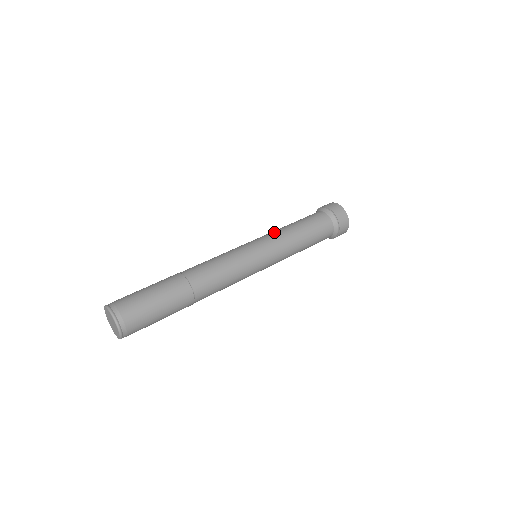
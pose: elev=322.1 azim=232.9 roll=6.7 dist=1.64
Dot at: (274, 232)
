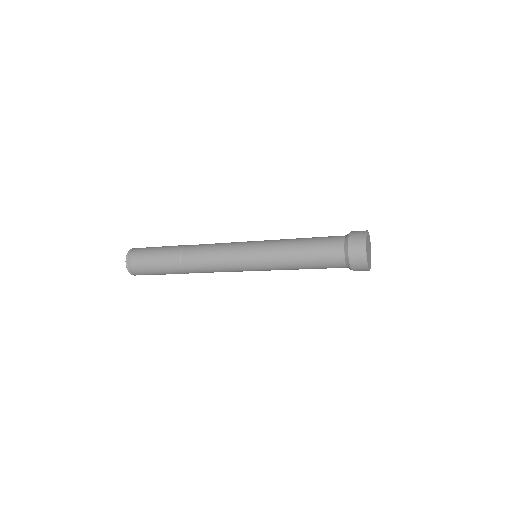
Dot at: occluded
